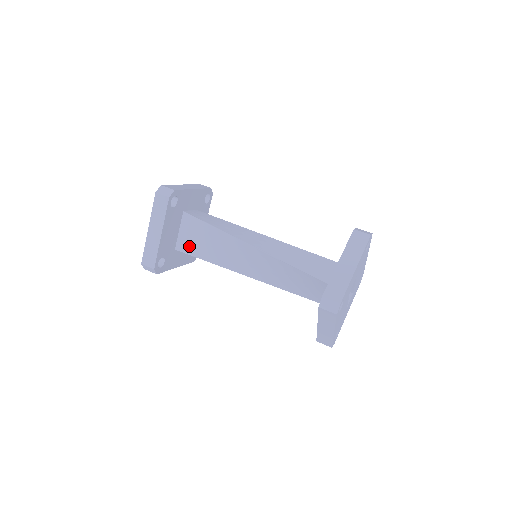
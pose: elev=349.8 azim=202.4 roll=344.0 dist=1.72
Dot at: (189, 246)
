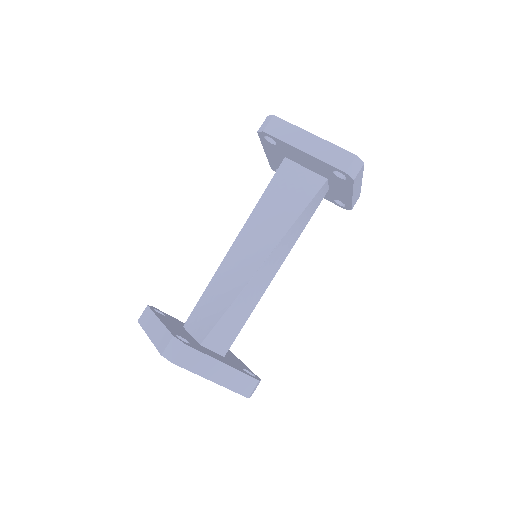
Dot at: (207, 325)
